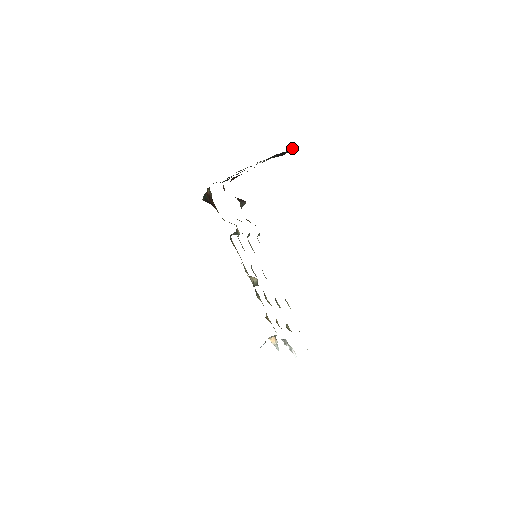
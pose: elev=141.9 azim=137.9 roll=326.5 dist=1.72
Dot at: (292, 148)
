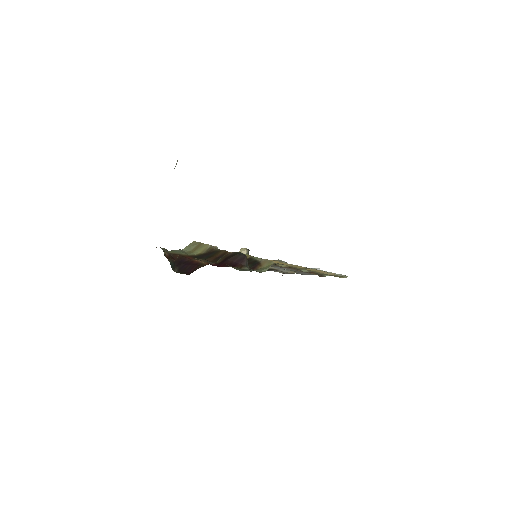
Dot at: occluded
